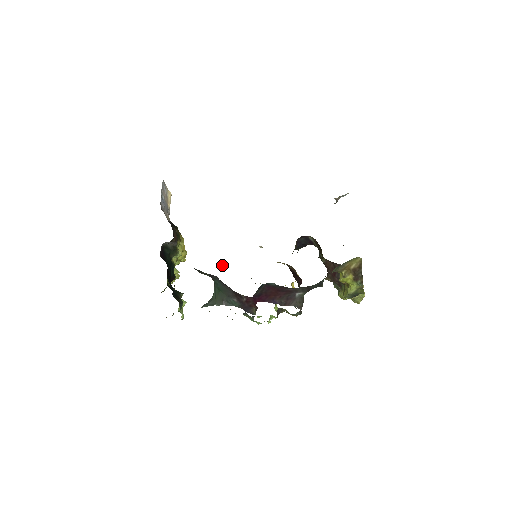
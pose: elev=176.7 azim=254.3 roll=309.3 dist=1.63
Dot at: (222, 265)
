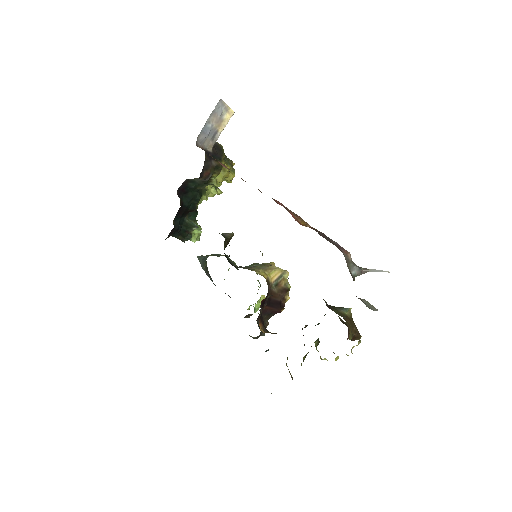
Dot at: (230, 235)
